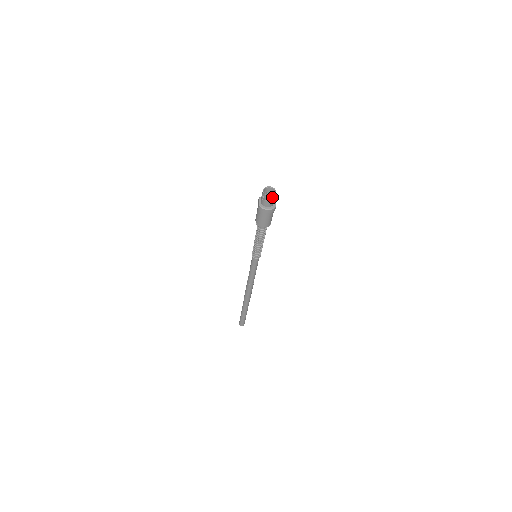
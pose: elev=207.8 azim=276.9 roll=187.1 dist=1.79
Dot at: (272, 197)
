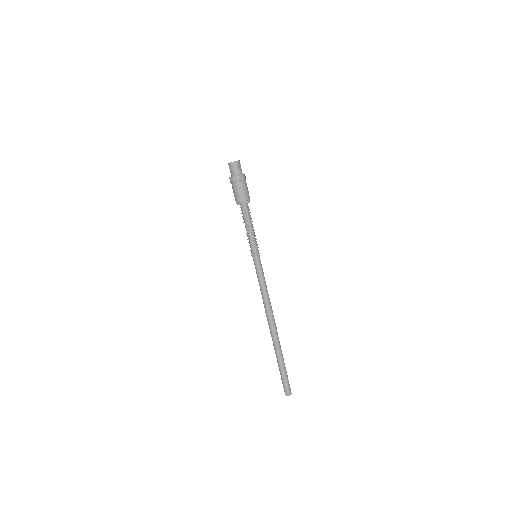
Dot at: (236, 163)
